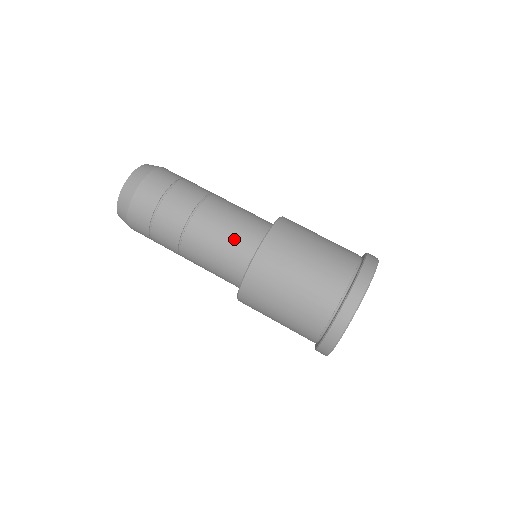
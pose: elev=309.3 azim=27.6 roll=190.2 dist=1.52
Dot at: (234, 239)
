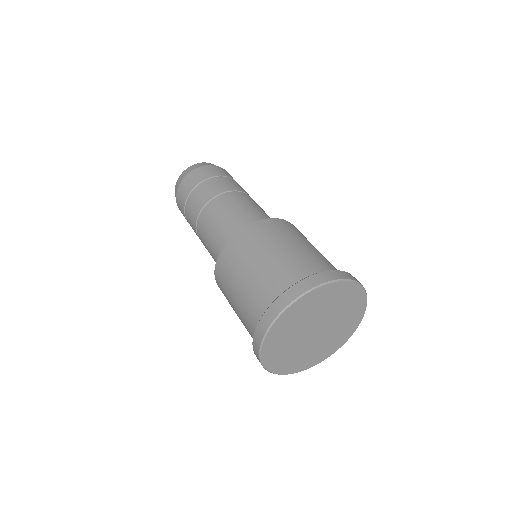
Dot at: (231, 224)
